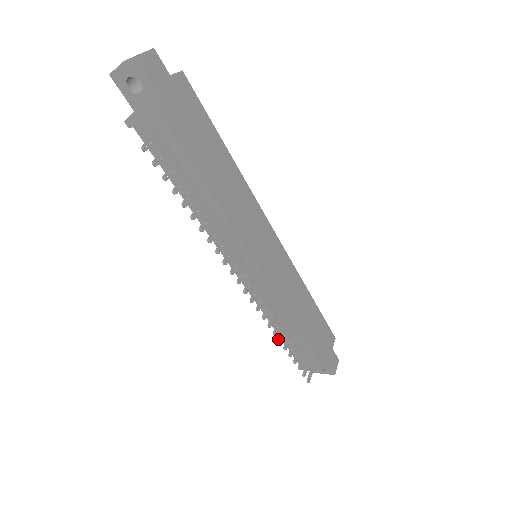
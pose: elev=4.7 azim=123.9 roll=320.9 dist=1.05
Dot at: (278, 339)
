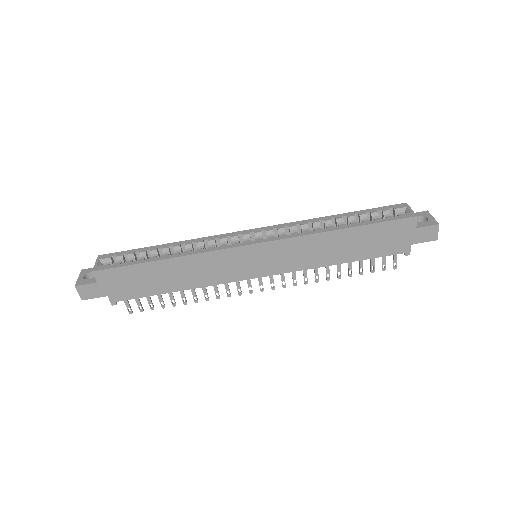
Dot at: (326, 278)
